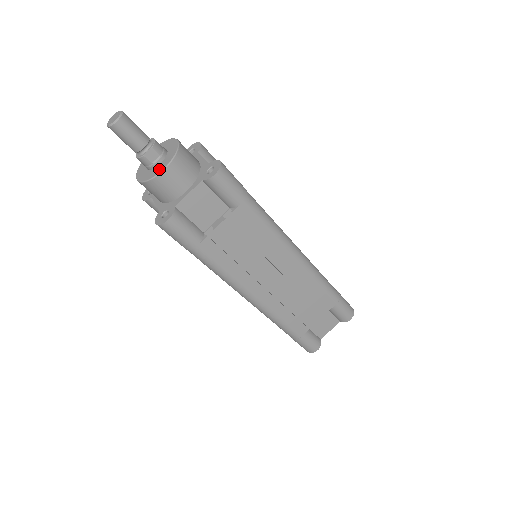
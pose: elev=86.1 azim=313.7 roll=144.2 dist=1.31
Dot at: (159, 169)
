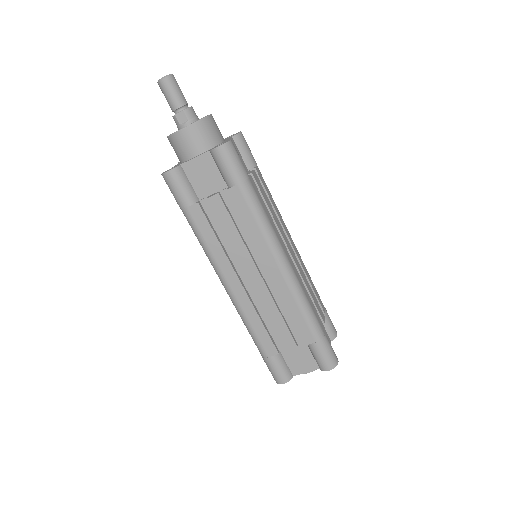
Dot at: (180, 129)
